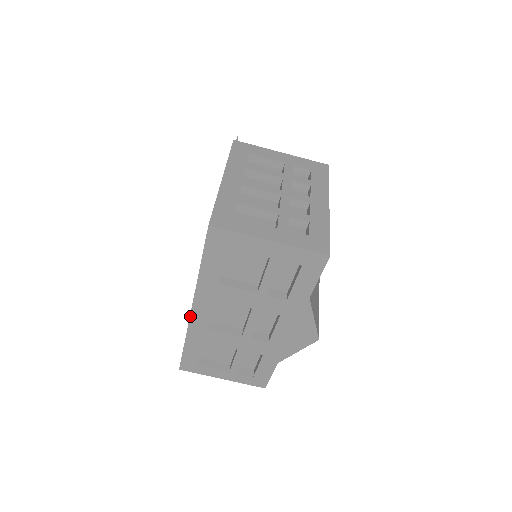
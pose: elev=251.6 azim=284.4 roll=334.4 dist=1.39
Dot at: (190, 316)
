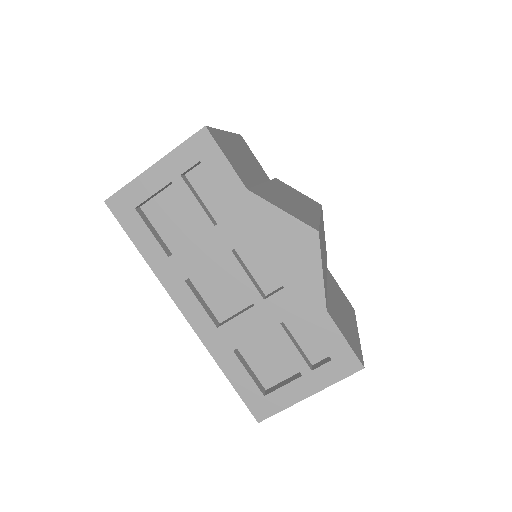
Dot at: (190, 325)
